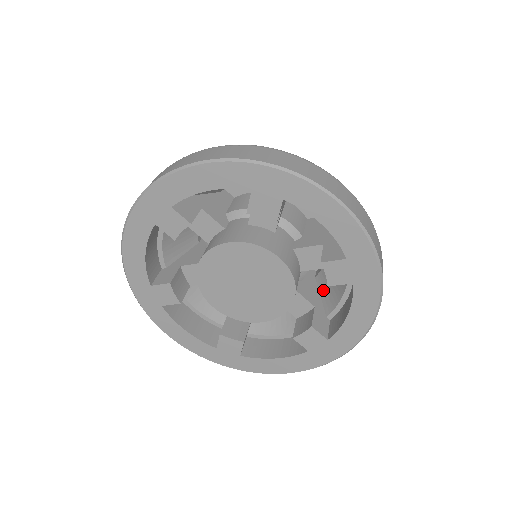
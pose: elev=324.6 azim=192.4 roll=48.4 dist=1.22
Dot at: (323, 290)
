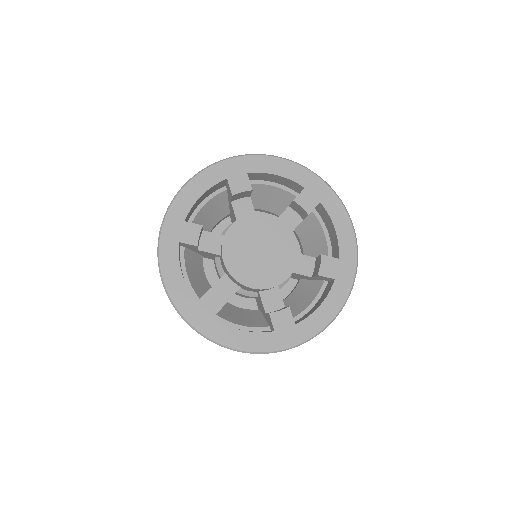
Dot at: (314, 256)
